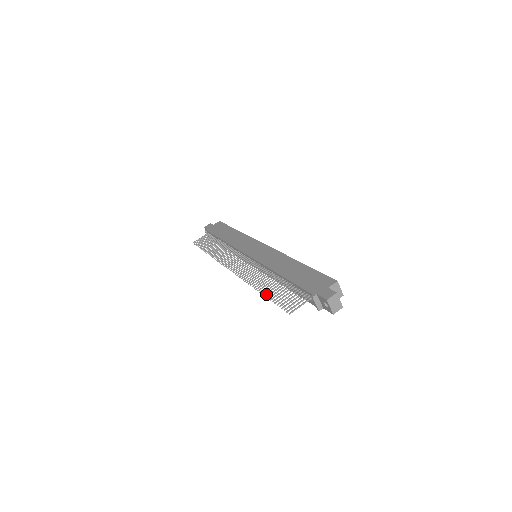
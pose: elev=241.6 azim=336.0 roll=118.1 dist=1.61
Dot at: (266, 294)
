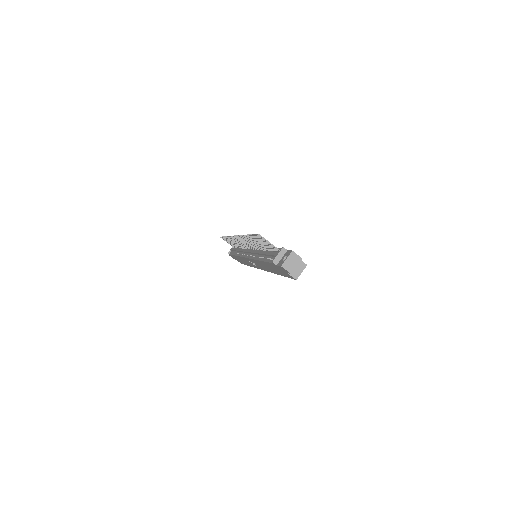
Dot at: (250, 236)
